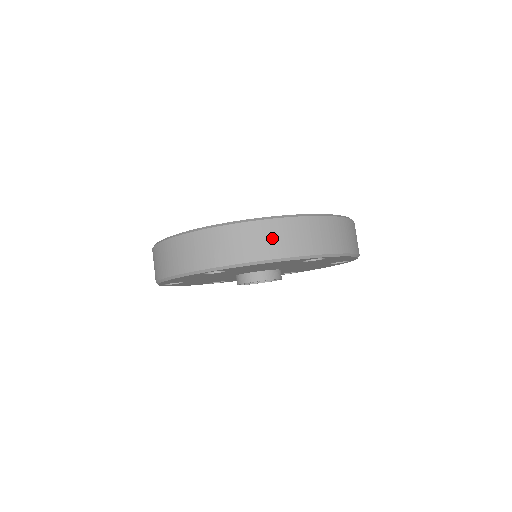
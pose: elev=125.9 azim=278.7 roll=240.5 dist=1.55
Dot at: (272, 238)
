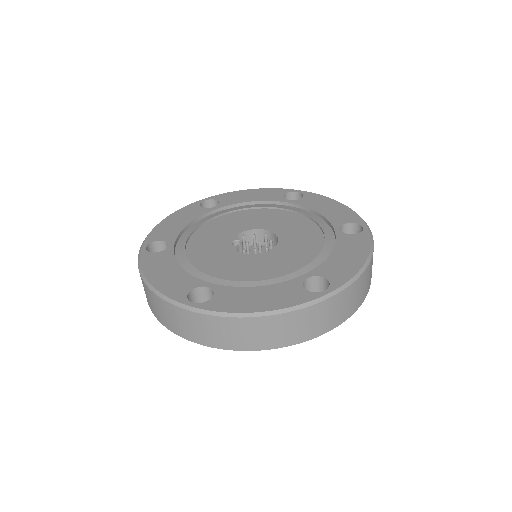
Dot at: (270, 332)
